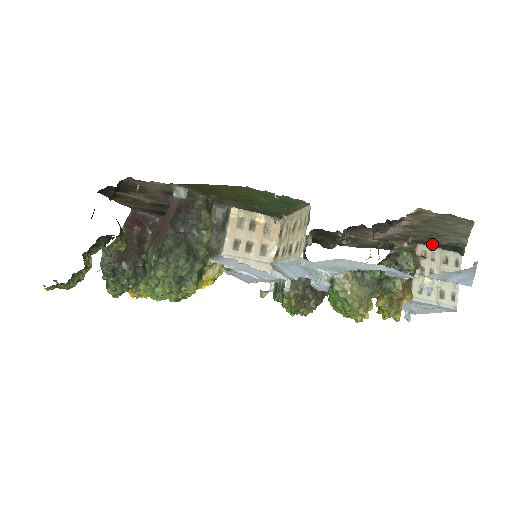
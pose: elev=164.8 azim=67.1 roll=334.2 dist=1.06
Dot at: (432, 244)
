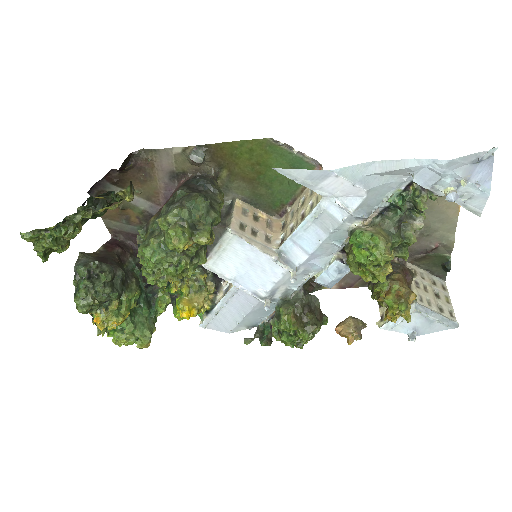
Dot at: (420, 257)
